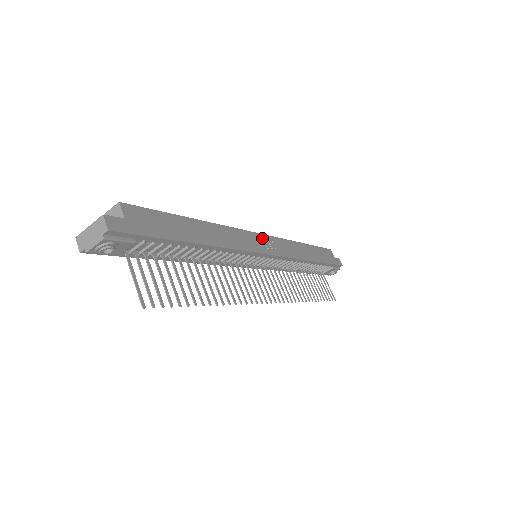
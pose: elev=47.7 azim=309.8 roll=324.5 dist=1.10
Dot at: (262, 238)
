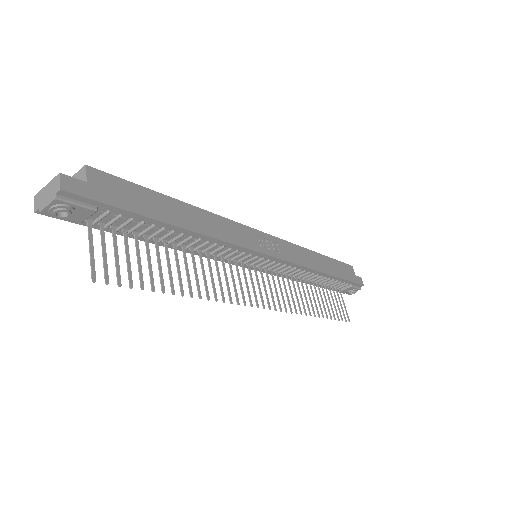
Dot at: (264, 237)
